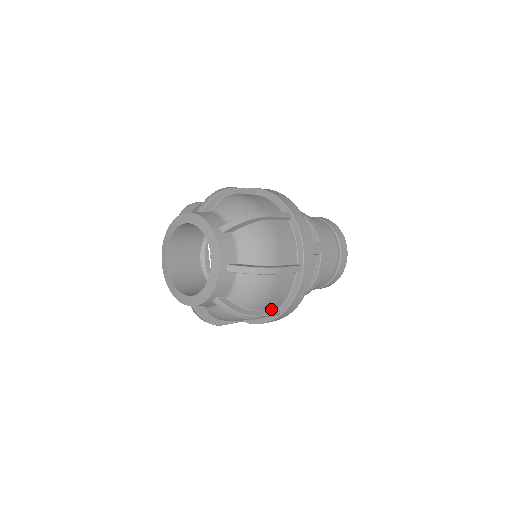
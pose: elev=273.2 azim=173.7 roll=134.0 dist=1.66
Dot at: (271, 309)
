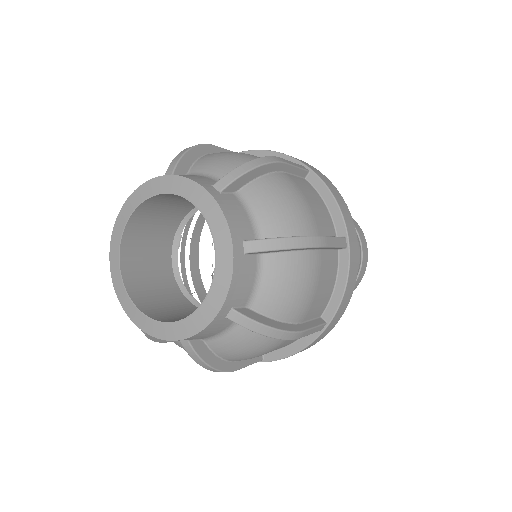
Dot at: (312, 320)
